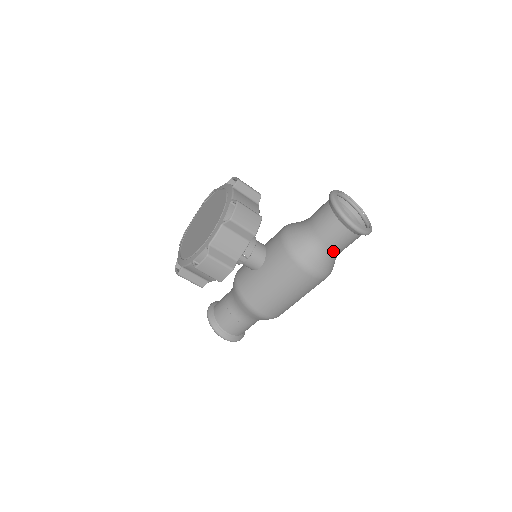
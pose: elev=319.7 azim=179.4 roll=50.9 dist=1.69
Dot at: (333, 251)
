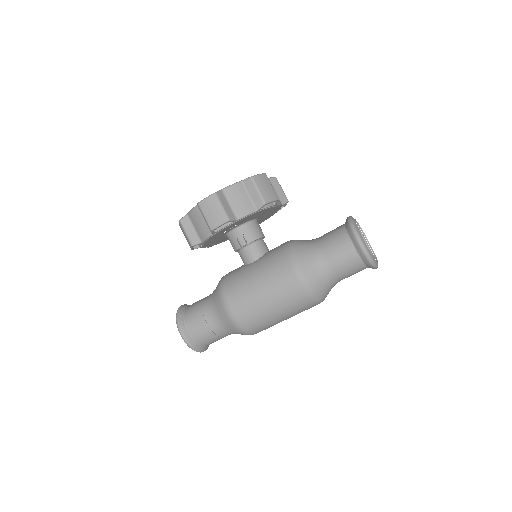
Dot at: (330, 266)
